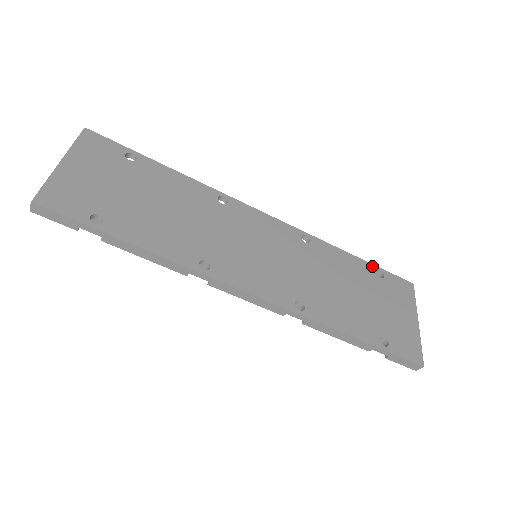
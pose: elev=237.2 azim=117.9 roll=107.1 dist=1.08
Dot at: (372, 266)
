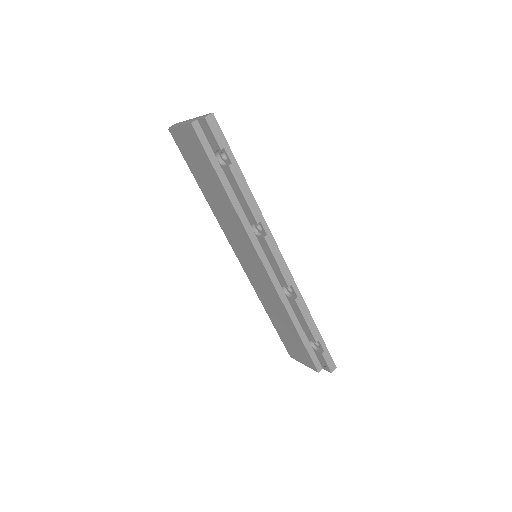
Dot at: occluded
